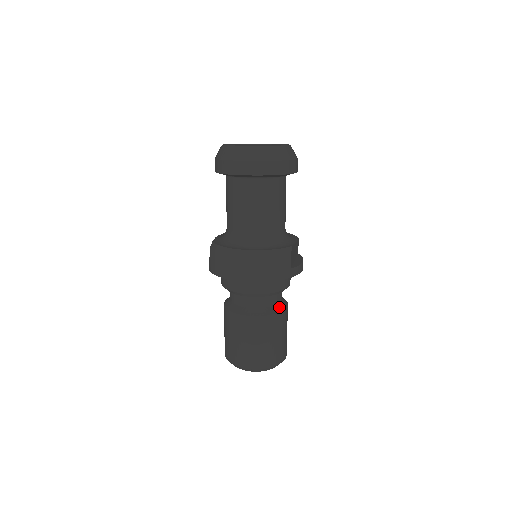
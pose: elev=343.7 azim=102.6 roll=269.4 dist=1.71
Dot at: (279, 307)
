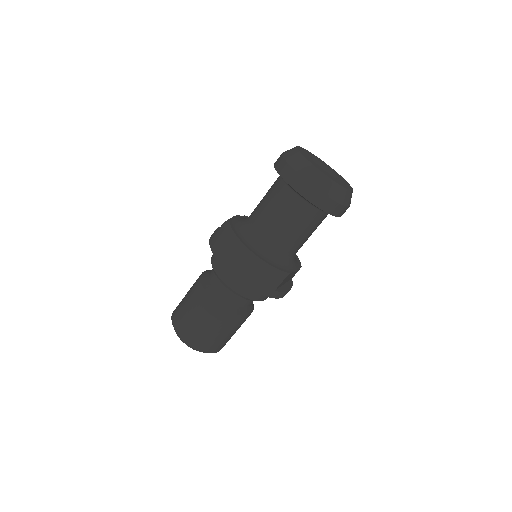
Dot at: (243, 311)
